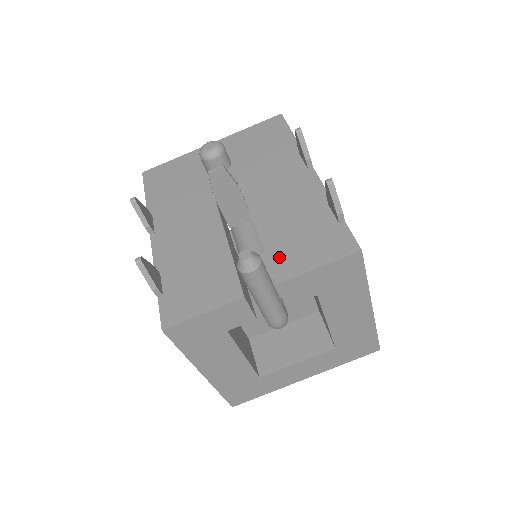
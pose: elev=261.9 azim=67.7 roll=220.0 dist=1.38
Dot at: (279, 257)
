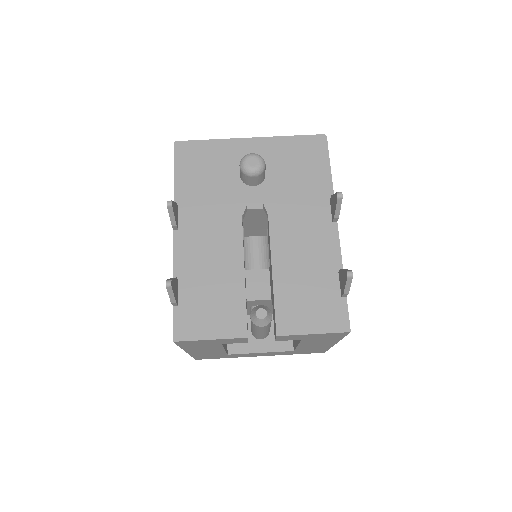
Dot at: (285, 309)
